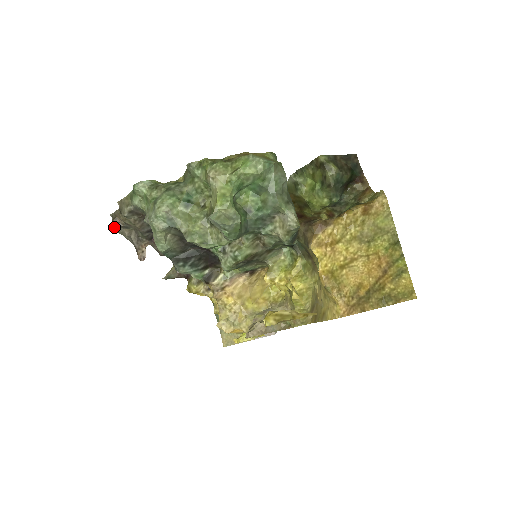
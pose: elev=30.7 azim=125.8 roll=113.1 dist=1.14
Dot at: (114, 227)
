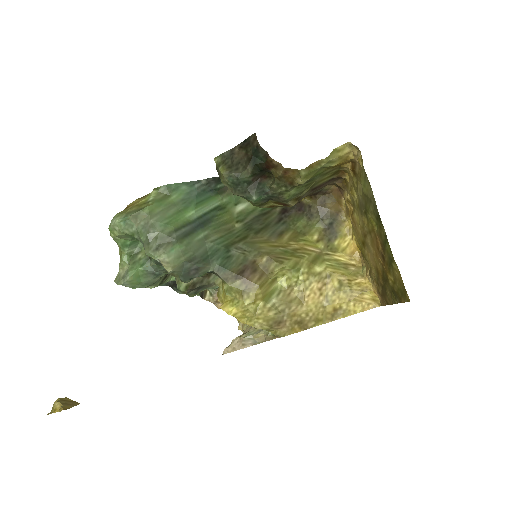
Dot at: occluded
